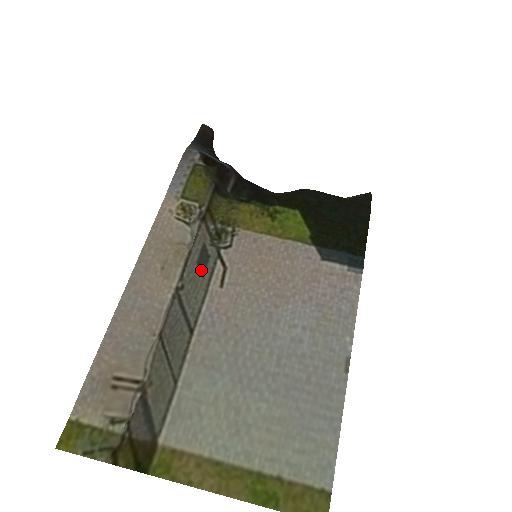
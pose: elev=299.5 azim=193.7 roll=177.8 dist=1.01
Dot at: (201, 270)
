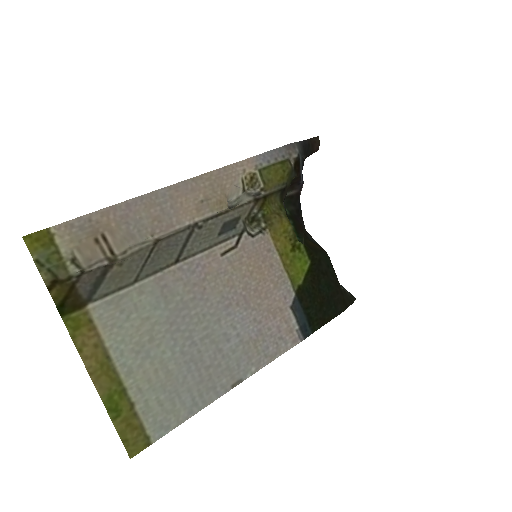
Dot at: (222, 230)
